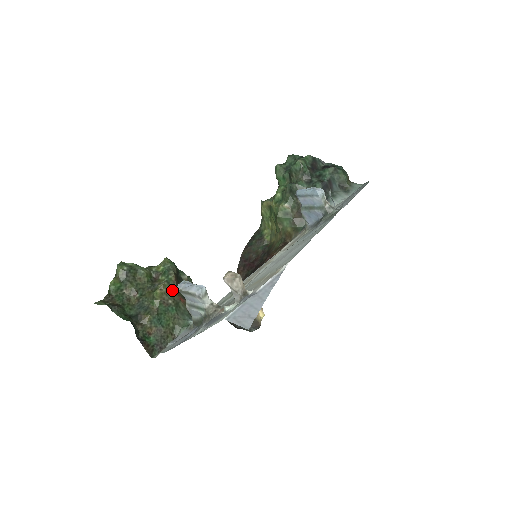
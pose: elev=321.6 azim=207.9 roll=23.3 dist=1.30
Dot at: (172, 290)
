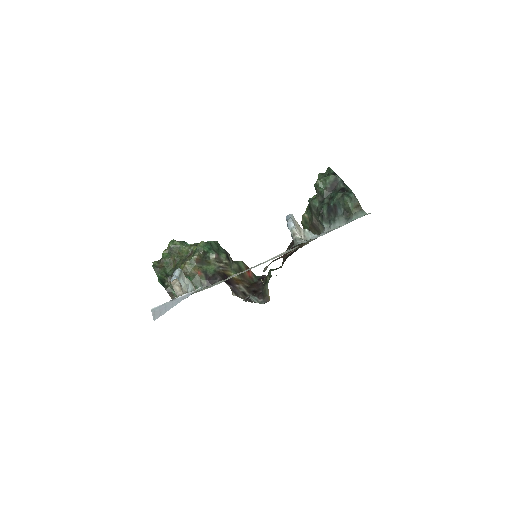
Dot at: (192, 266)
